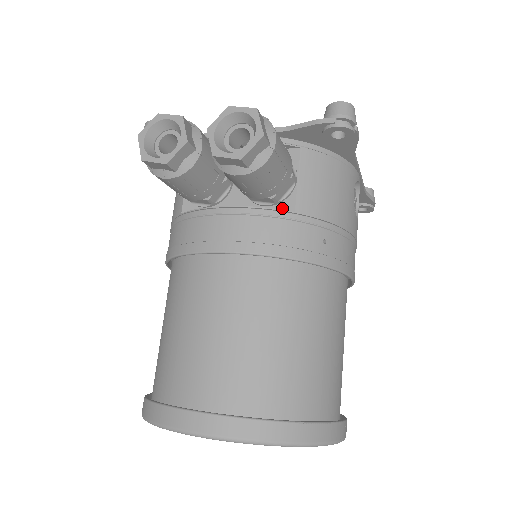
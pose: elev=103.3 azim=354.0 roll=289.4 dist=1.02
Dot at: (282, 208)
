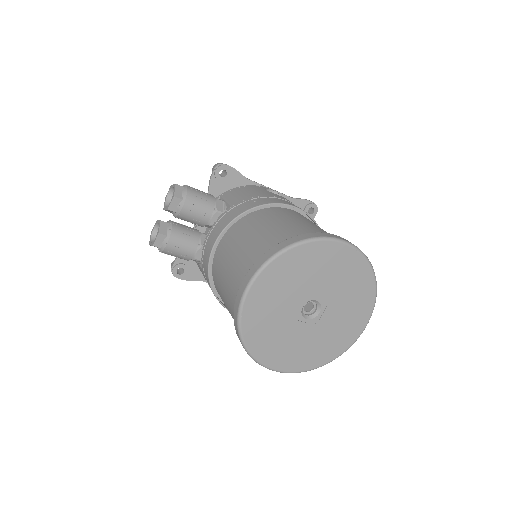
Dot at: occluded
